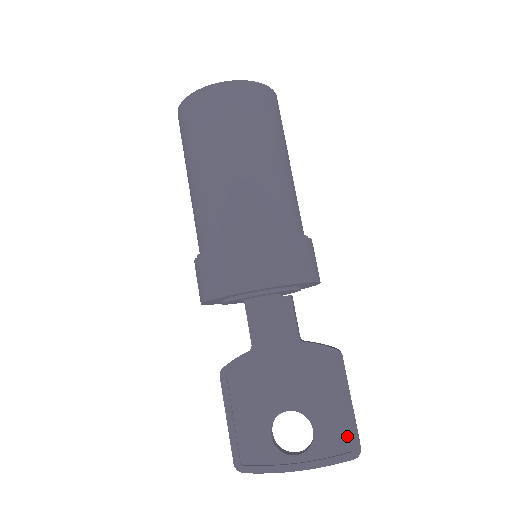
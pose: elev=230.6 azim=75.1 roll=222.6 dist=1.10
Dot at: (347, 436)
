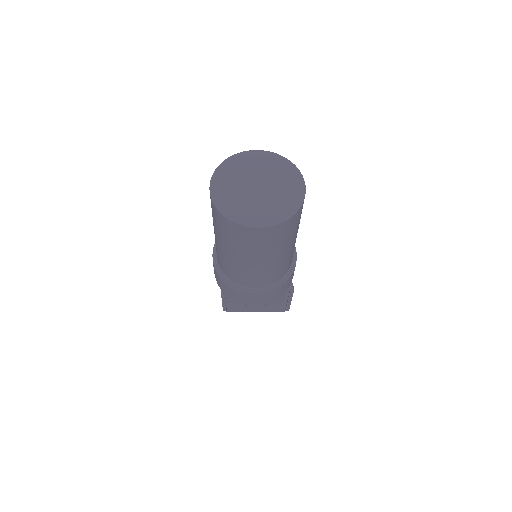
Dot at: (284, 306)
